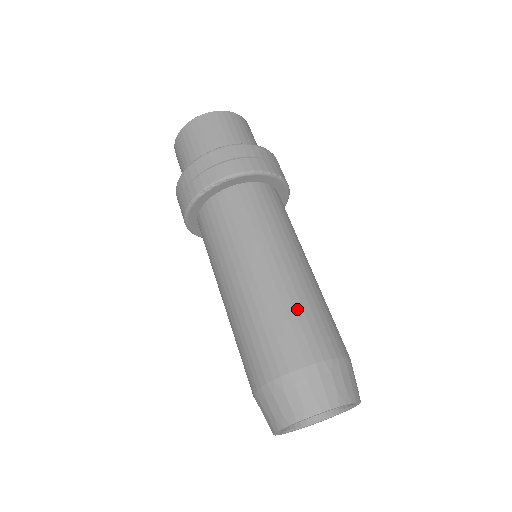
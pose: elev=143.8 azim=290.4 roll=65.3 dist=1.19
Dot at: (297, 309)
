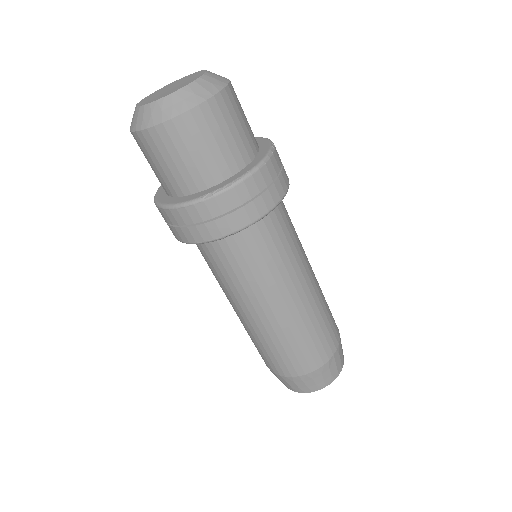
Dot at: (320, 322)
